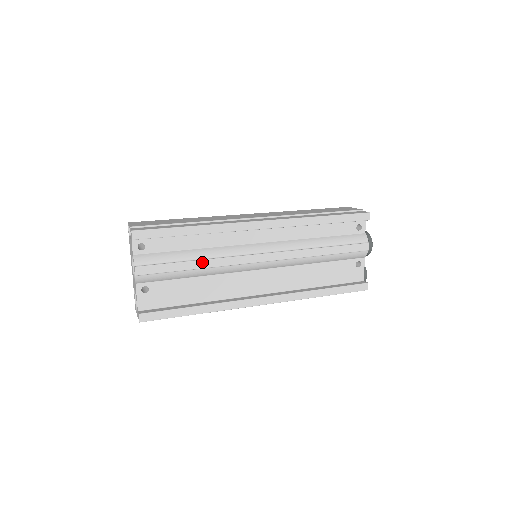
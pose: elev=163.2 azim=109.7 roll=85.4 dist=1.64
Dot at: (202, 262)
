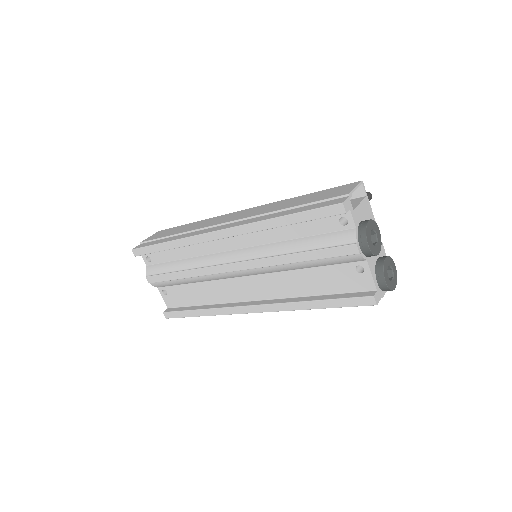
Dot at: (186, 272)
